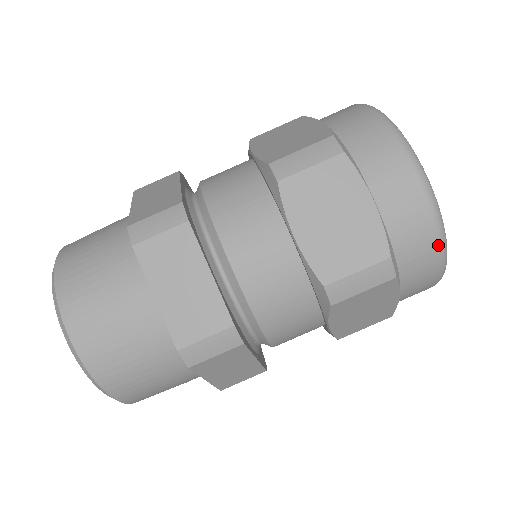
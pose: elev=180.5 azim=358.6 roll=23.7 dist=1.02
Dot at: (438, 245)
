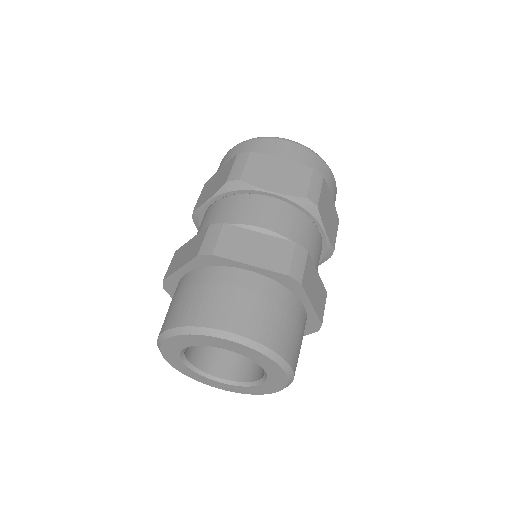
Dot at: (257, 139)
